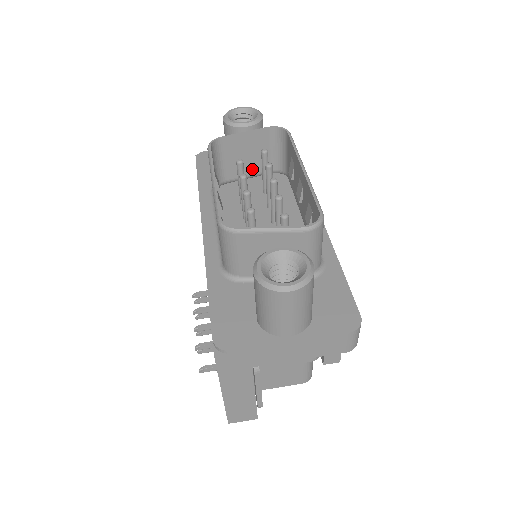
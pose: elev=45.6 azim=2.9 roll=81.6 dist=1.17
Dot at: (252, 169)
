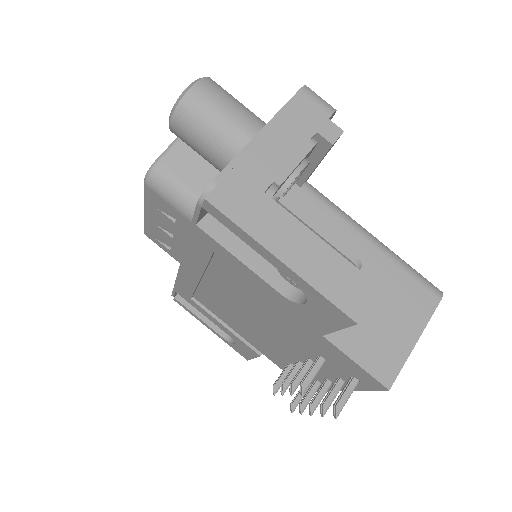
Dot at: occluded
